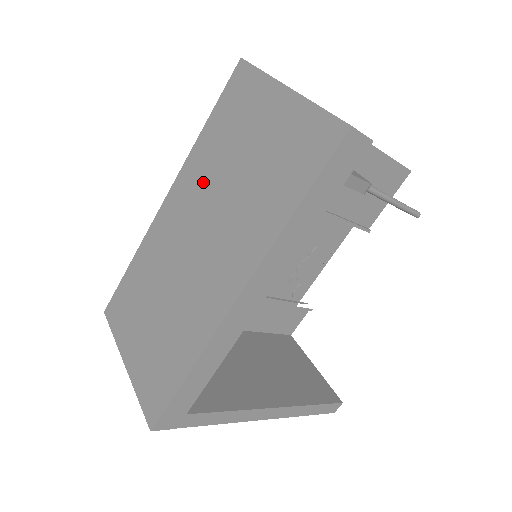
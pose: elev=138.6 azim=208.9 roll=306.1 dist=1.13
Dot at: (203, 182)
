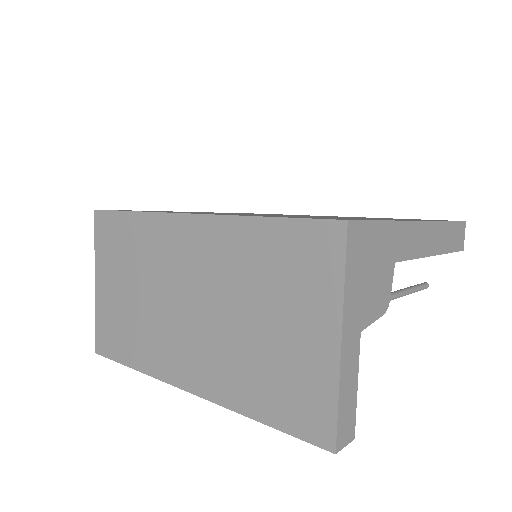
Dot at: (225, 270)
